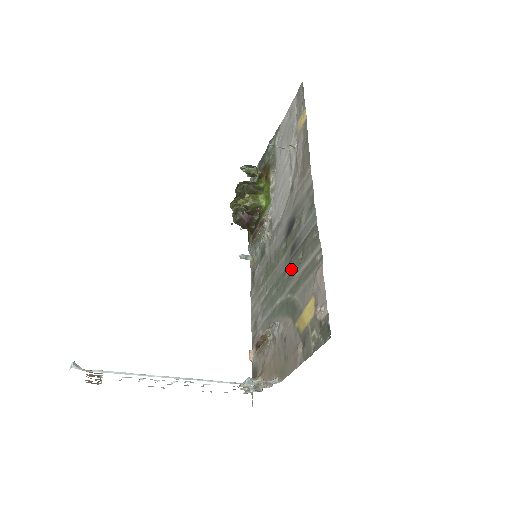
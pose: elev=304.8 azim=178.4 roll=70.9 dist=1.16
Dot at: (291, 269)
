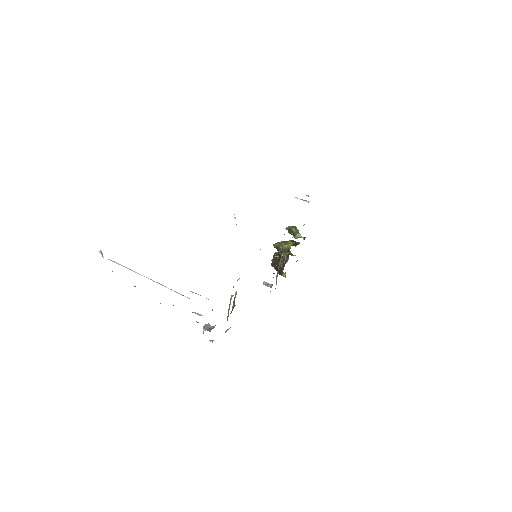
Dot at: occluded
